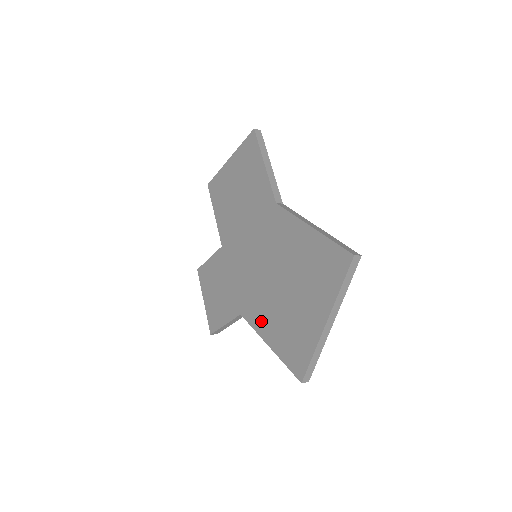
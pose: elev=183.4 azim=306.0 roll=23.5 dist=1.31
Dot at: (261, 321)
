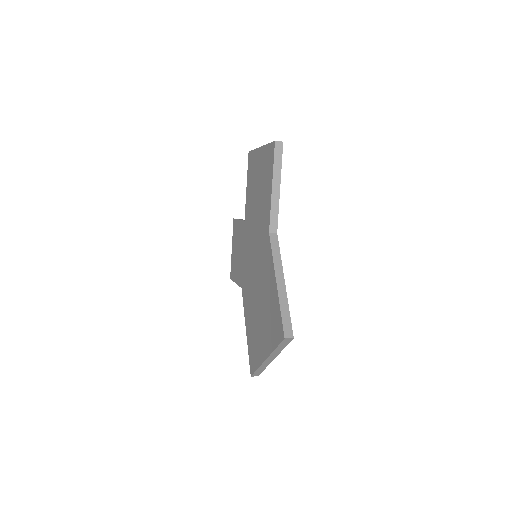
Dot at: (247, 309)
